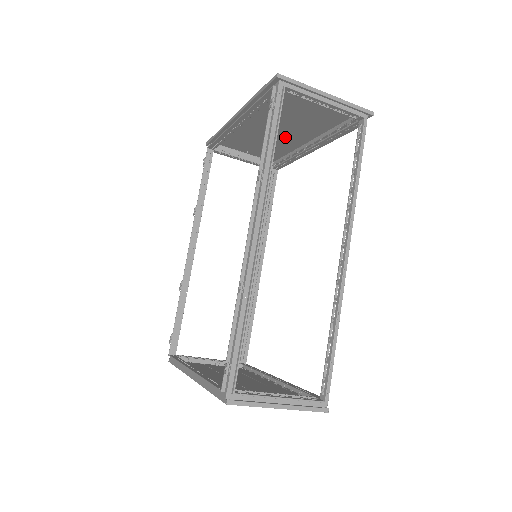
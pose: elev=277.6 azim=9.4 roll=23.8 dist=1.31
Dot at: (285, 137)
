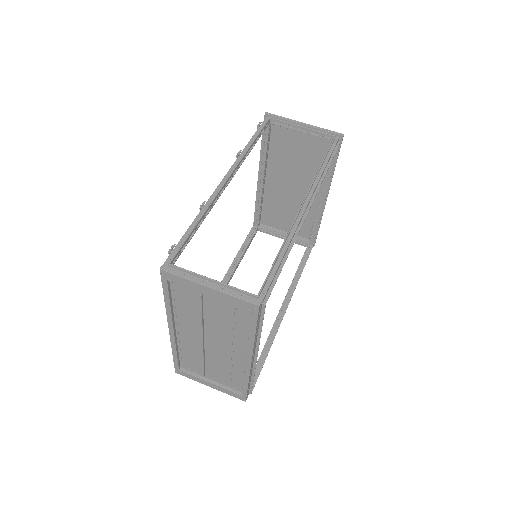
Dot at: (302, 195)
